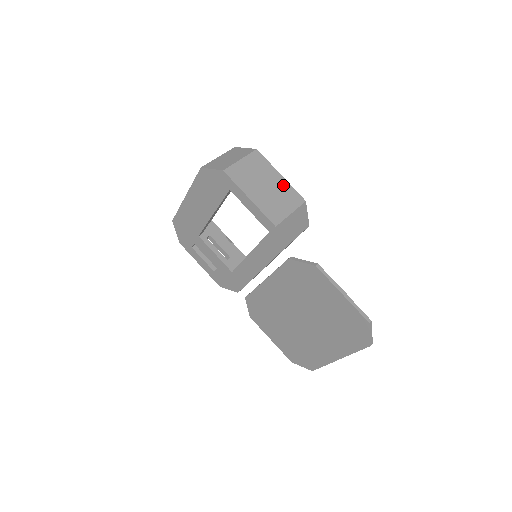
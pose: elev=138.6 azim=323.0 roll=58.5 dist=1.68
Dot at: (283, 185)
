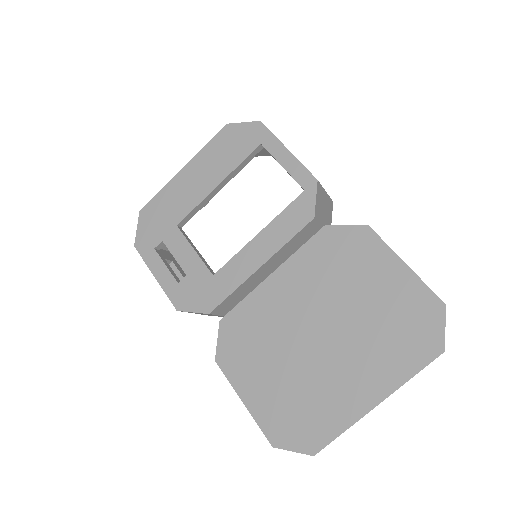
Dot at: occluded
